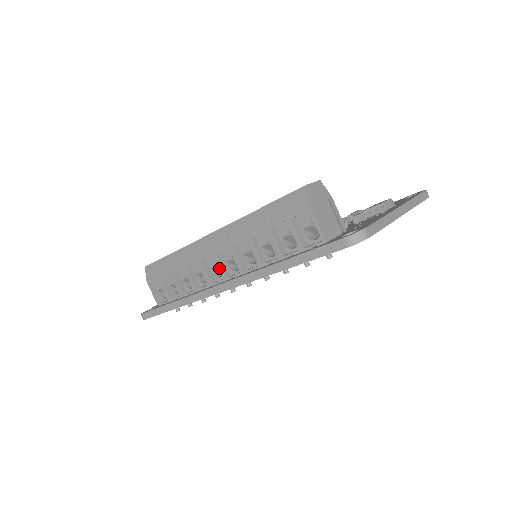
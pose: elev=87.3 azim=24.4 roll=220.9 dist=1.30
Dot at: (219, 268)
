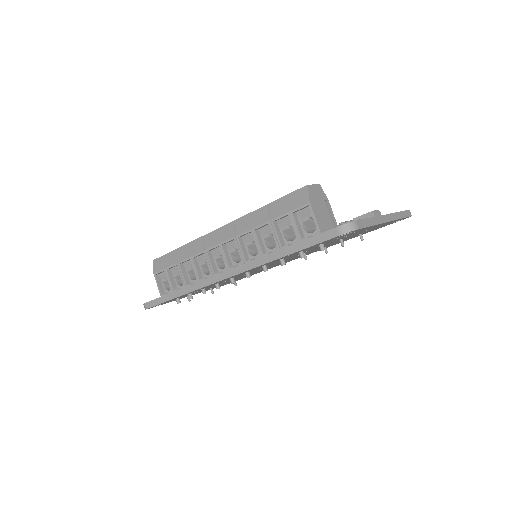
Dot at: (223, 259)
